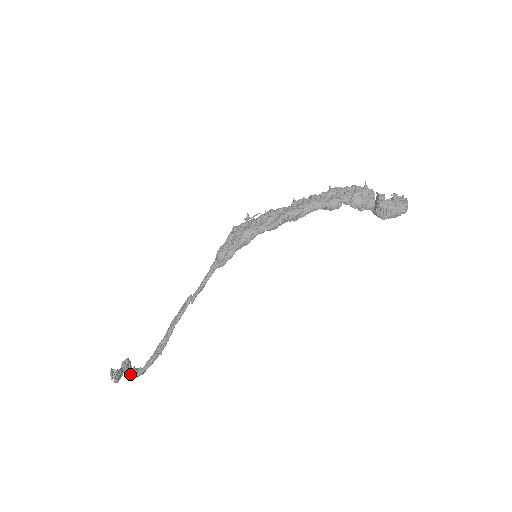
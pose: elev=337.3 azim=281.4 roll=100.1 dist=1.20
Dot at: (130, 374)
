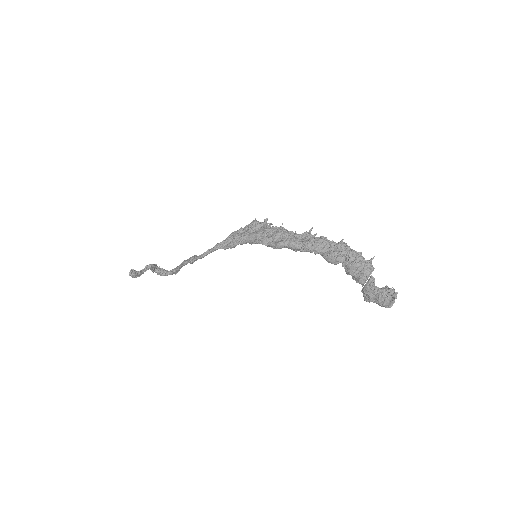
Dot at: (156, 272)
